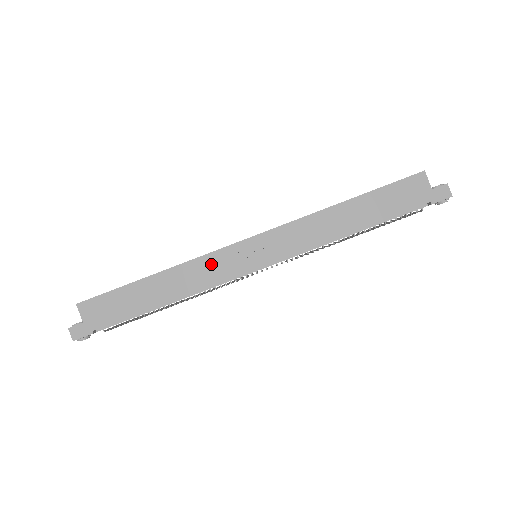
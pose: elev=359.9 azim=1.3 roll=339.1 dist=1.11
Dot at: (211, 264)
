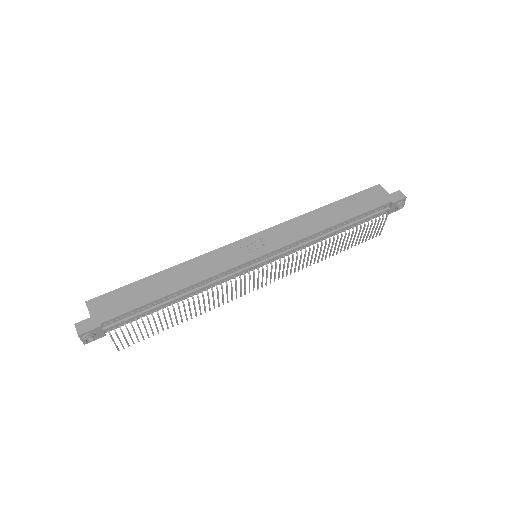
Dot at: (217, 258)
